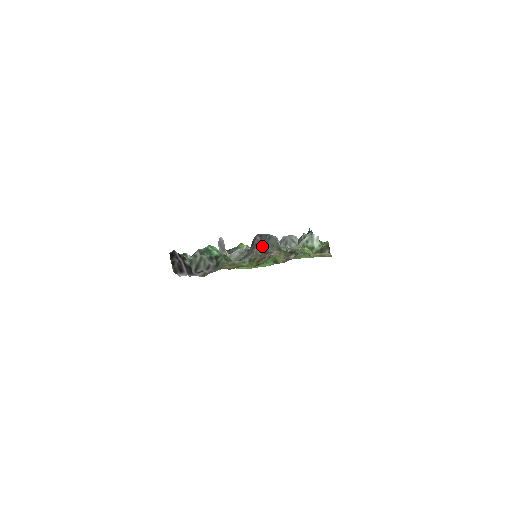
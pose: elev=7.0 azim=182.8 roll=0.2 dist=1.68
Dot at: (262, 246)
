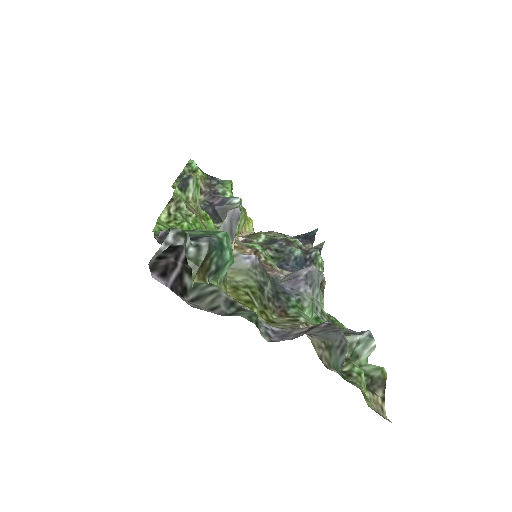
Dot at: (314, 331)
